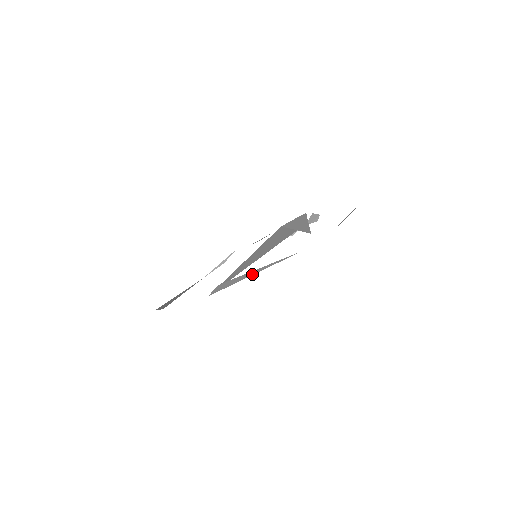
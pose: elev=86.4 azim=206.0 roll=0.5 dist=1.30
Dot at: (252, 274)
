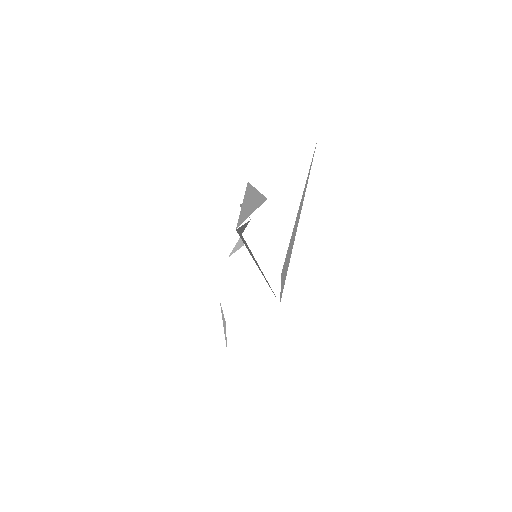
Dot at: (297, 223)
